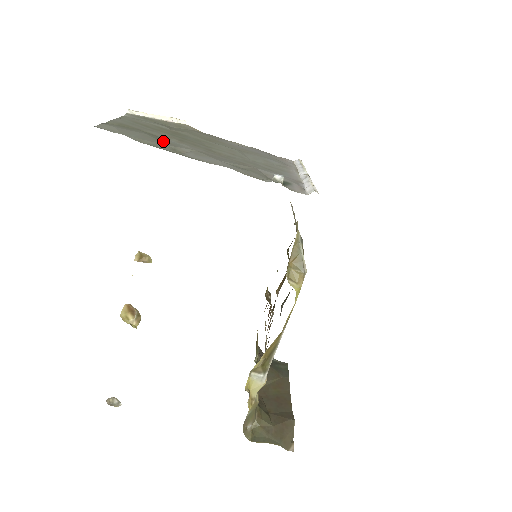
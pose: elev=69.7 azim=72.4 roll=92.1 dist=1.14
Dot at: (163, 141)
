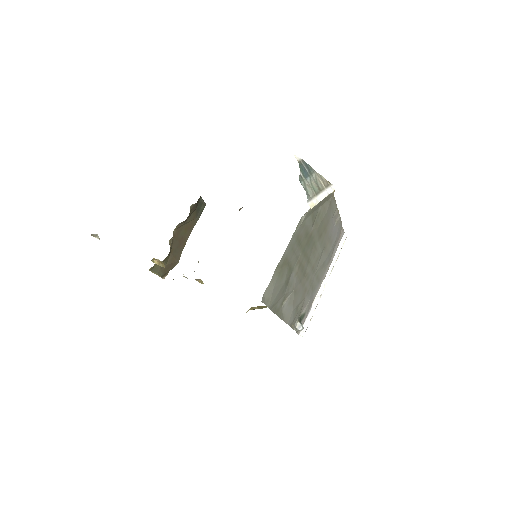
Dot at: (287, 285)
